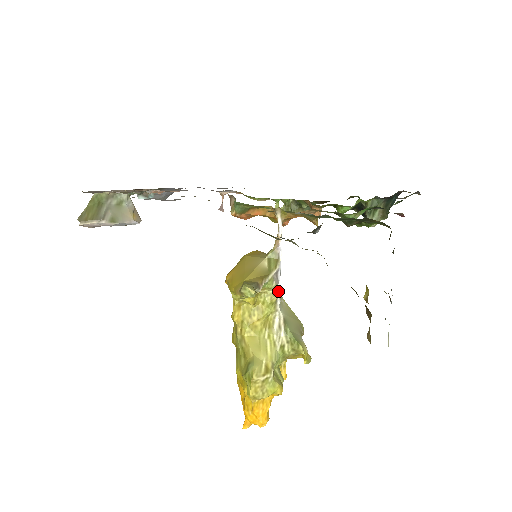
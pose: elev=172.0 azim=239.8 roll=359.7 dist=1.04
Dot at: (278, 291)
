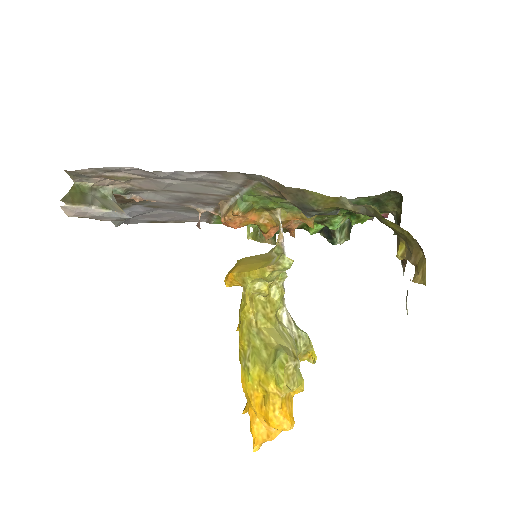
Dot at: occluded
